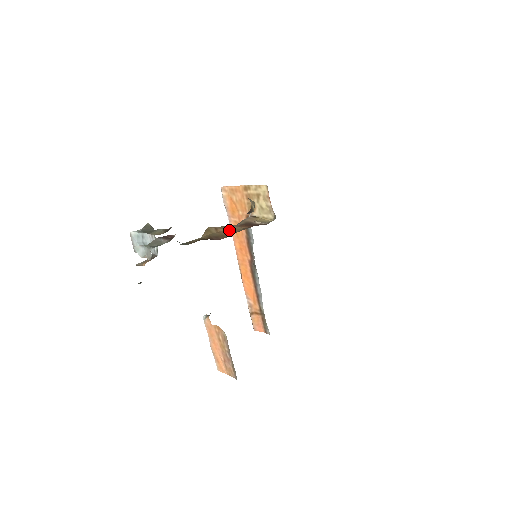
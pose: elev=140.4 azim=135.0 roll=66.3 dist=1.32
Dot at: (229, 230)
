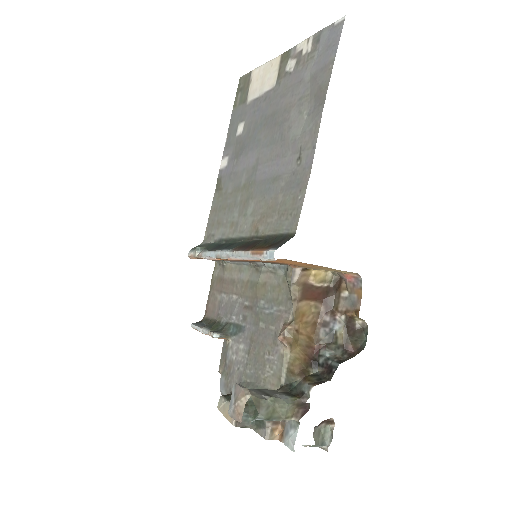
Dot at: (306, 321)
